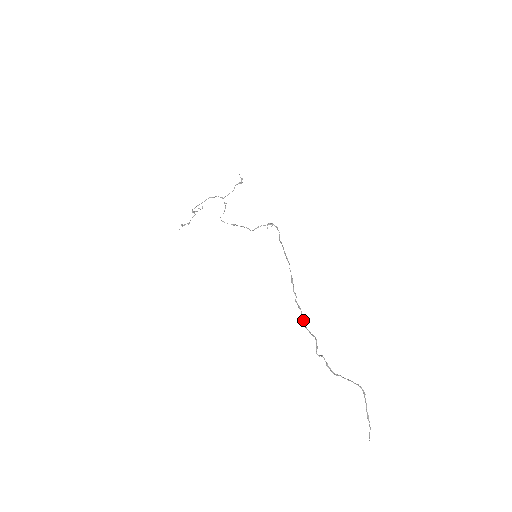
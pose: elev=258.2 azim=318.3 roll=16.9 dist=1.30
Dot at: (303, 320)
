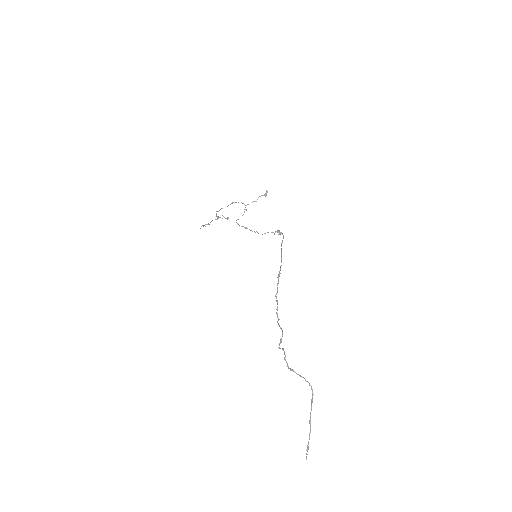
Dot at: (277, 315)
